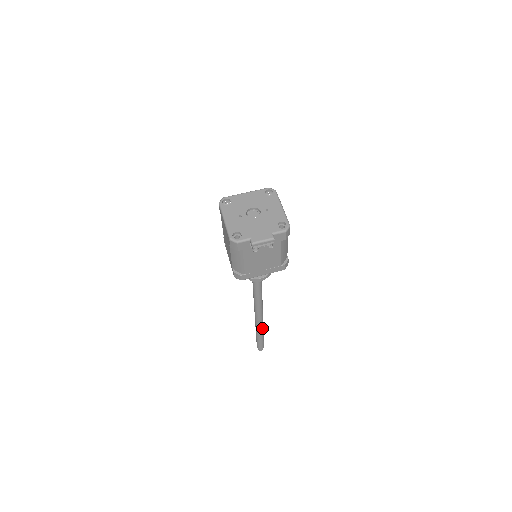
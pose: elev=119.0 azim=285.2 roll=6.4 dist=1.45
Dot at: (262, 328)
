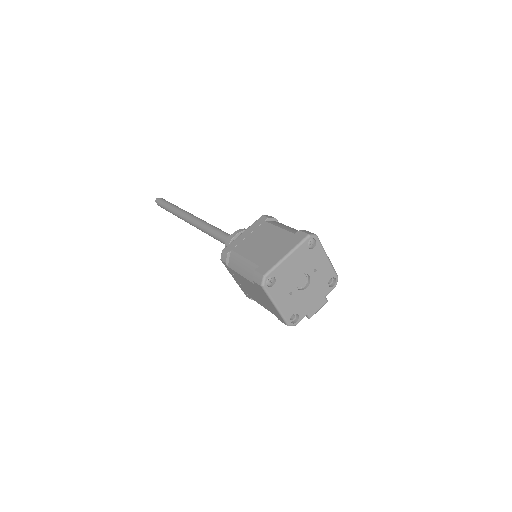
Dot at: occluded
